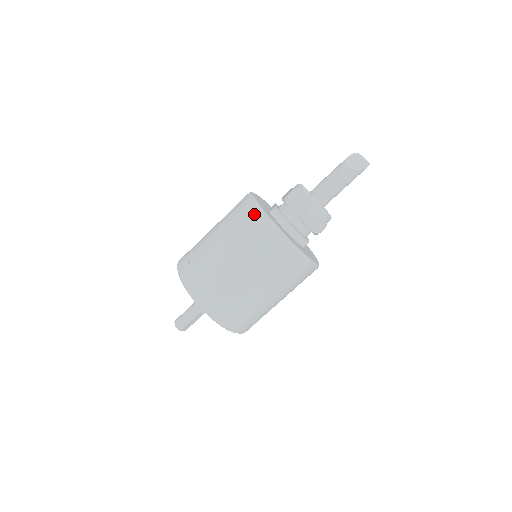
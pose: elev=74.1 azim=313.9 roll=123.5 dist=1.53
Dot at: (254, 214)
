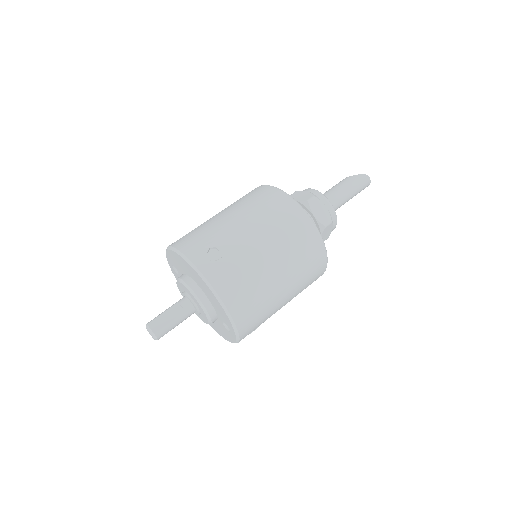
Dot at: occluded
